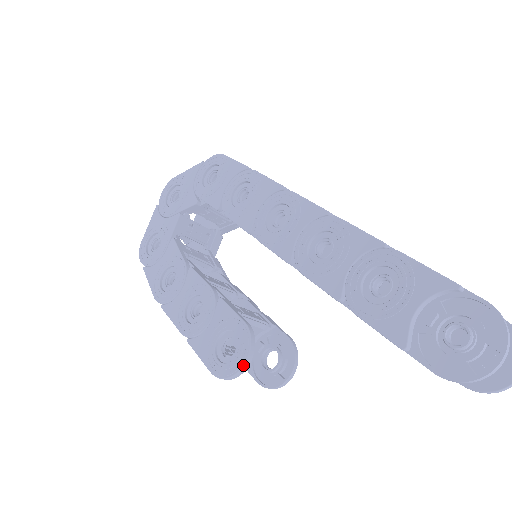
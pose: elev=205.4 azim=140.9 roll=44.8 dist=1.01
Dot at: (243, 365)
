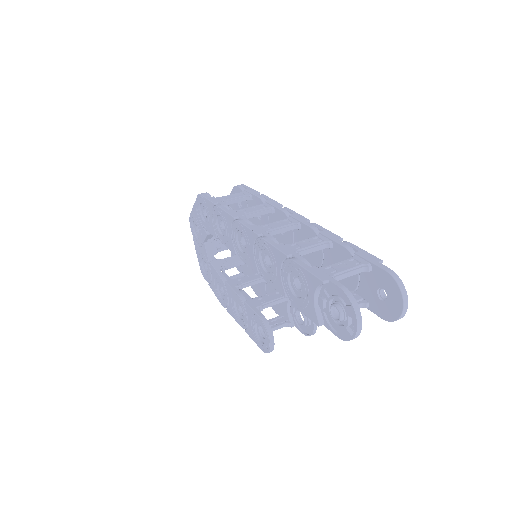
Dot at: (270, 344)
